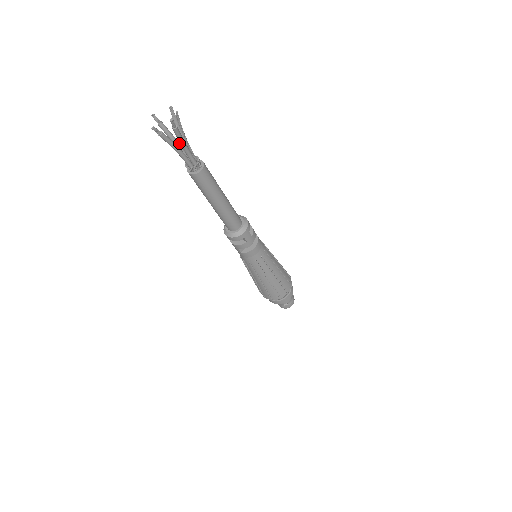
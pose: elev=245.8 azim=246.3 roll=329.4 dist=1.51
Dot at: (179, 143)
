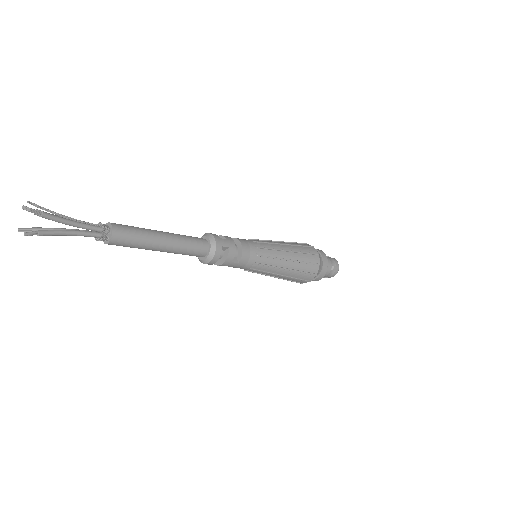
Dot at: (68, 229)
